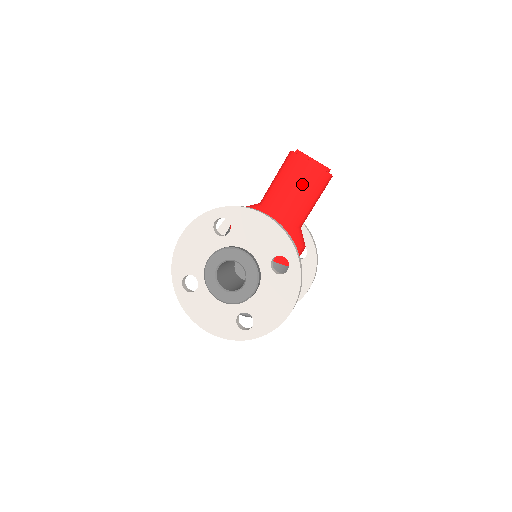
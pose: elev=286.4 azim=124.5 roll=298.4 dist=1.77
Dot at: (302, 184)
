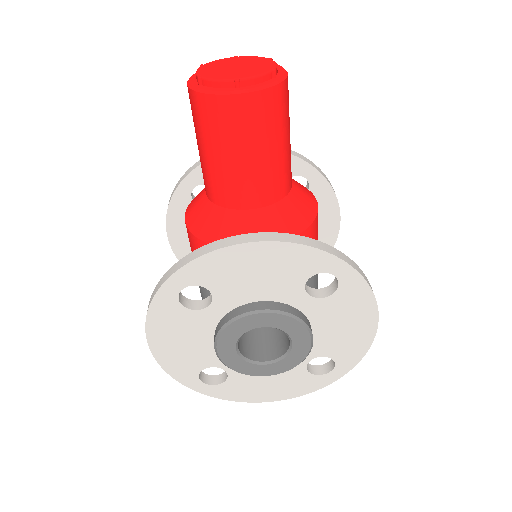
Dot at: (256, 135)
